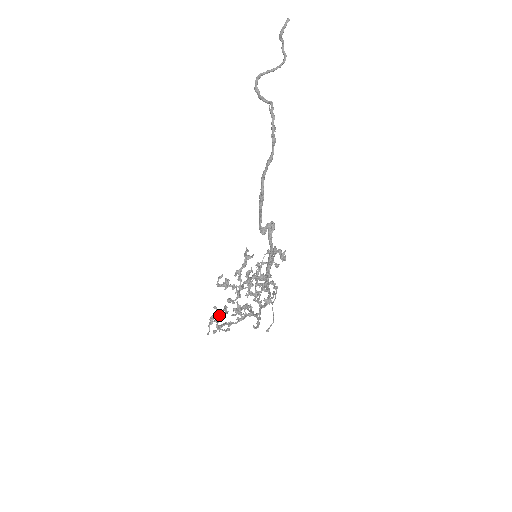
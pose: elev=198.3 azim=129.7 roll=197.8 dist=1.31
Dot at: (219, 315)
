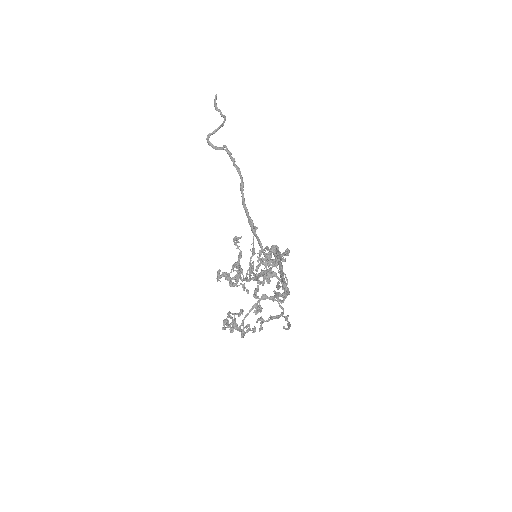
Dot at: (234, 316)
